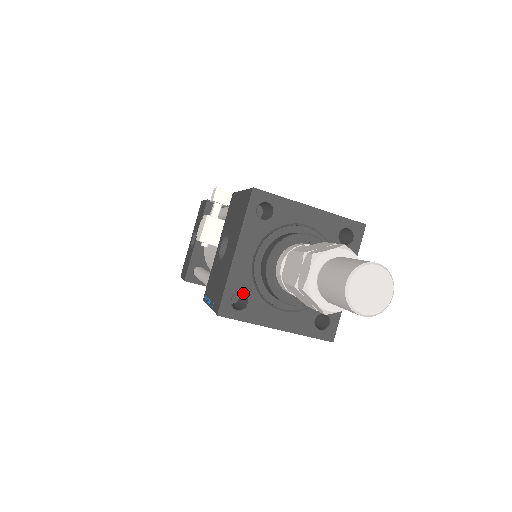
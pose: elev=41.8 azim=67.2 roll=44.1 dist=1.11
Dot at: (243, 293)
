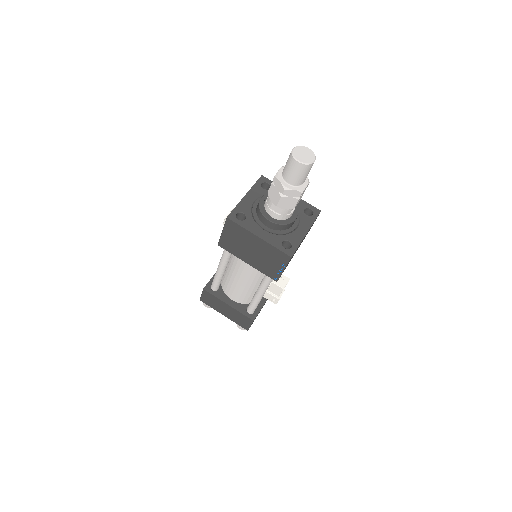
Dot at: (244, 214)
